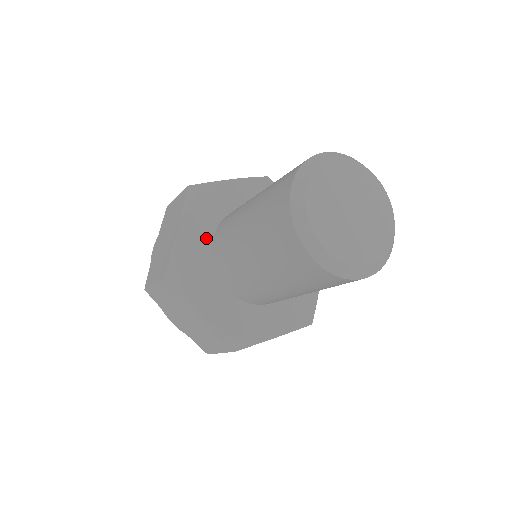
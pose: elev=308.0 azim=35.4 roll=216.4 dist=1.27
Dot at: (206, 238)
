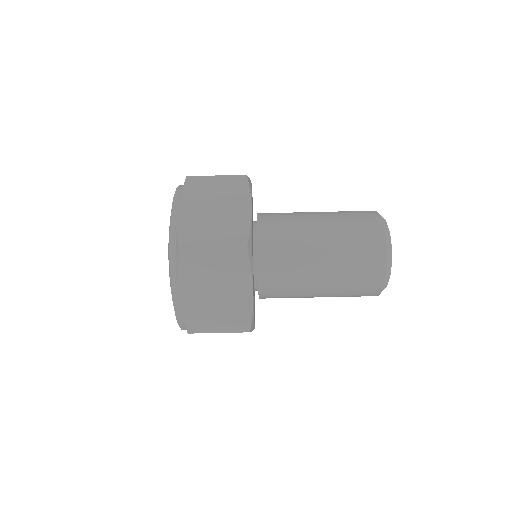
Dot at: occluded
